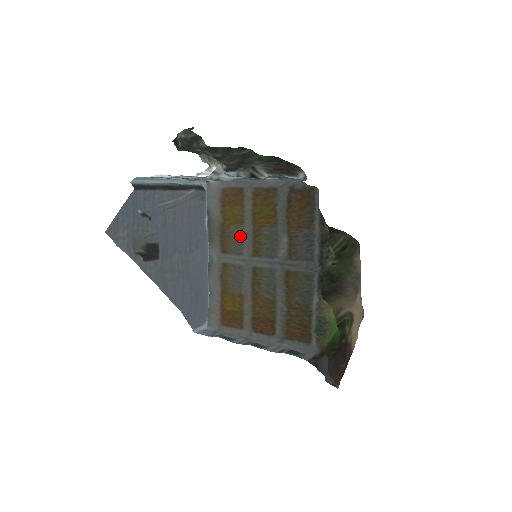
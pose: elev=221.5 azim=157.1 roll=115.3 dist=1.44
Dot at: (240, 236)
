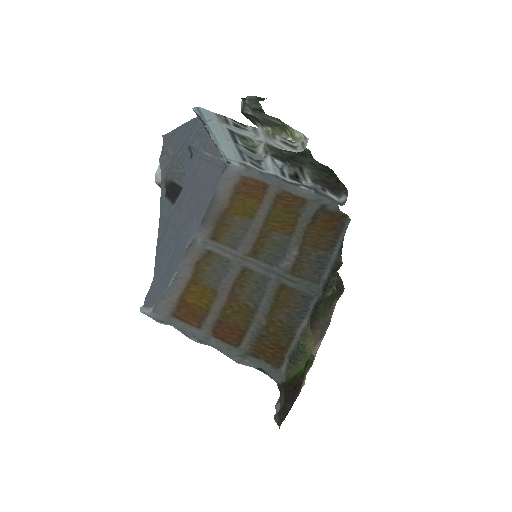
Dot at: (244, 230)
